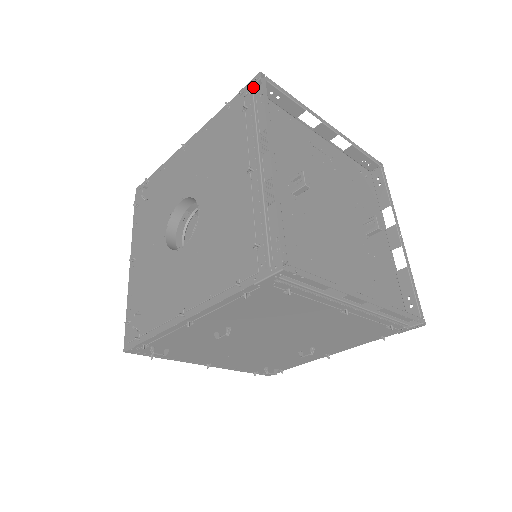
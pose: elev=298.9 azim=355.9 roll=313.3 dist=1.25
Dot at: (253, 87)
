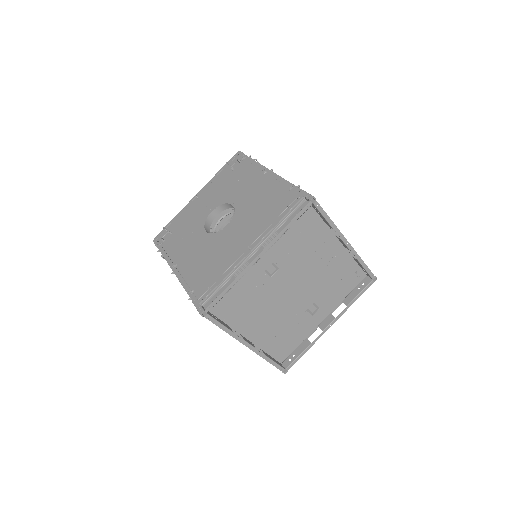
Dot at: (305, 198)
